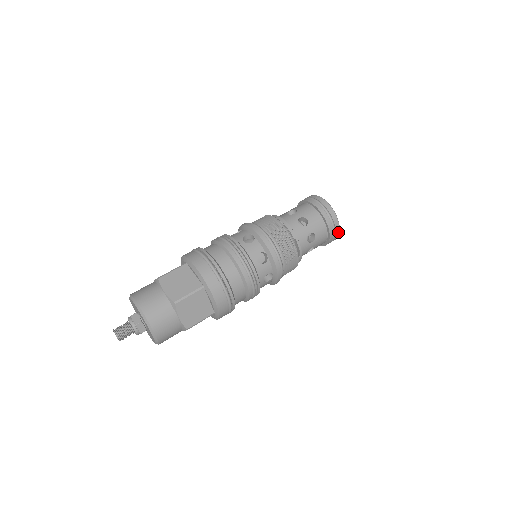
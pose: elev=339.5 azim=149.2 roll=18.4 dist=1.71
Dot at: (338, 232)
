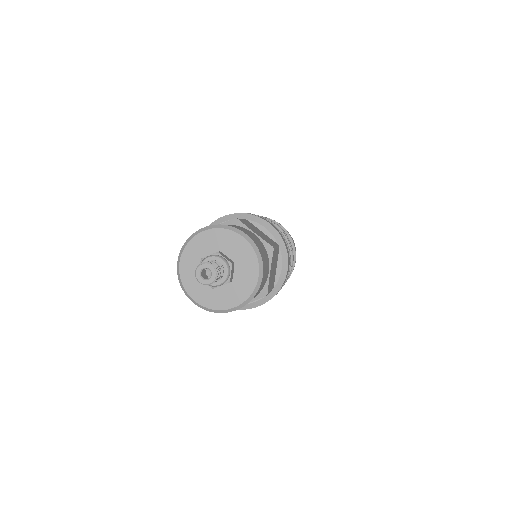
Dot at: occluded
